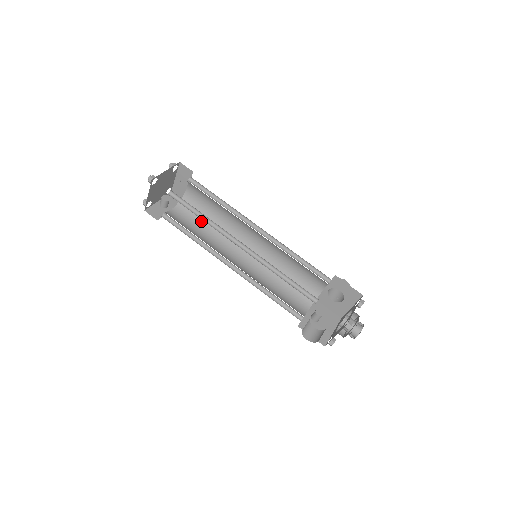
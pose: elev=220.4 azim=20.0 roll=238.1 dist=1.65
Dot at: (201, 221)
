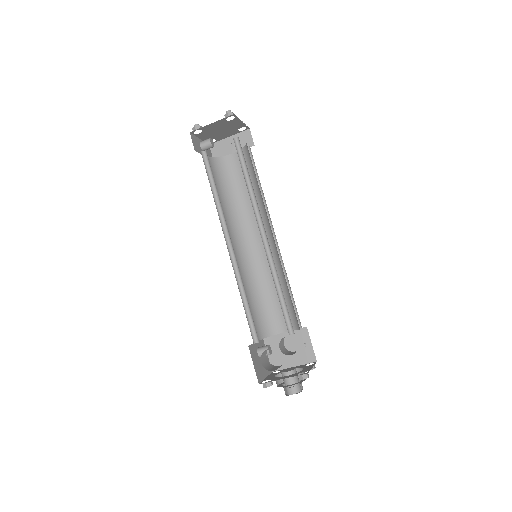
Dot at: (222, 189)
